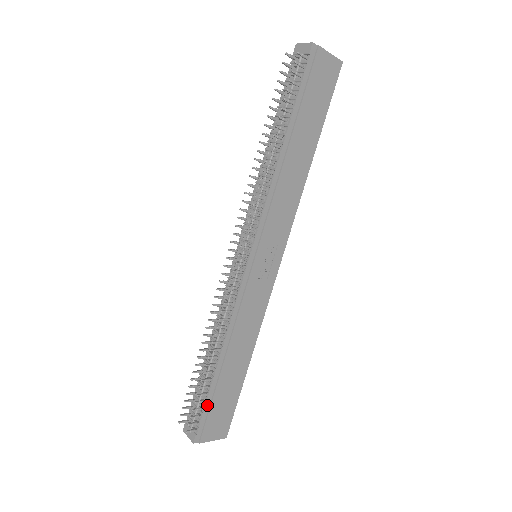
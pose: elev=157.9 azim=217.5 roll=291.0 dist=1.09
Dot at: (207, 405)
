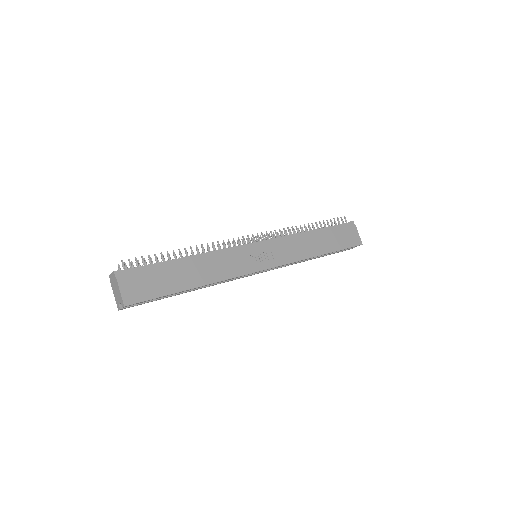
Dot at: (150, 266)
